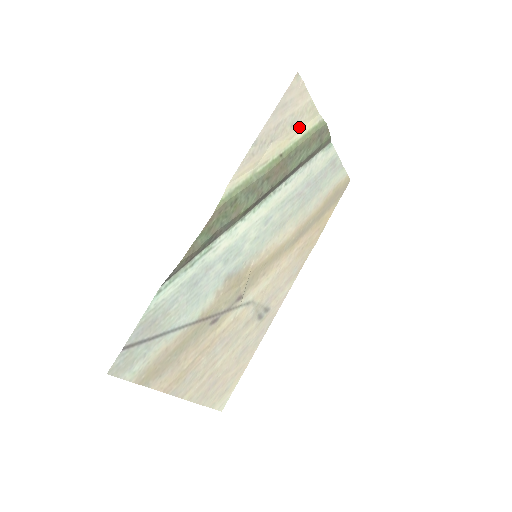
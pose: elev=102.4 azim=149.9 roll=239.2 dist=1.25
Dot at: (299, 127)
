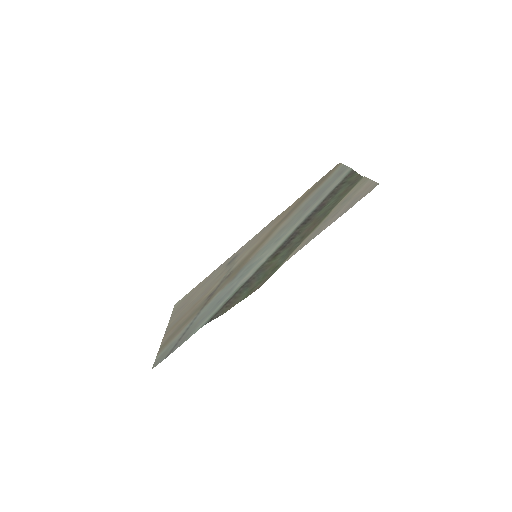
Dot at: (346, 196)
